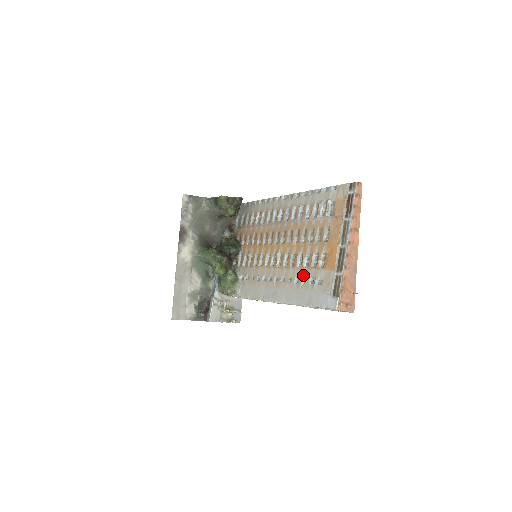
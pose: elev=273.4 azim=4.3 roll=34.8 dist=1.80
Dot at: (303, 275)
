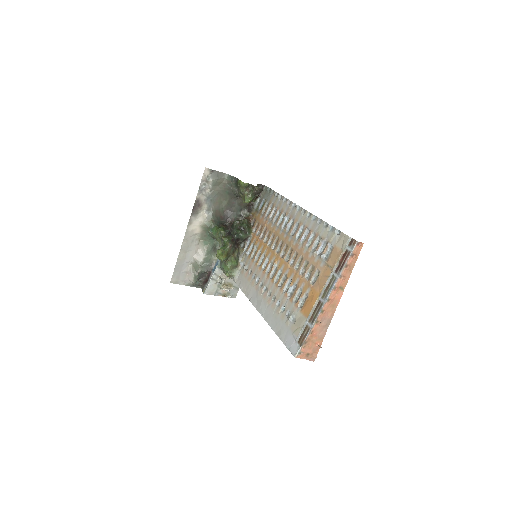
Dot at: (284, 303)
